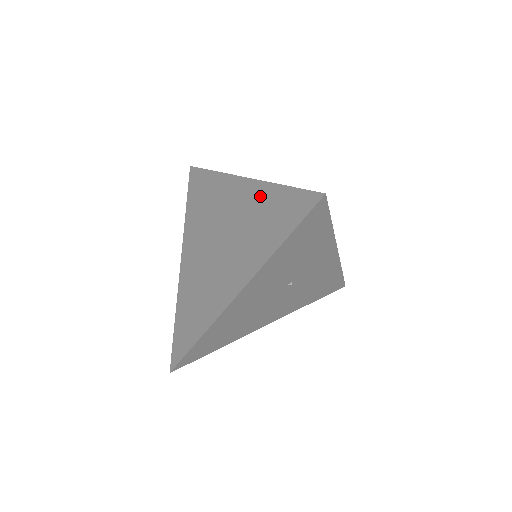
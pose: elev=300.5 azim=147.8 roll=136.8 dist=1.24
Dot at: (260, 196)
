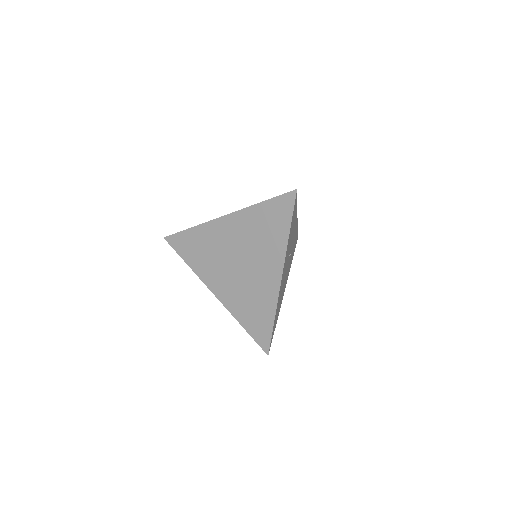
Dot at: (249, 218)
